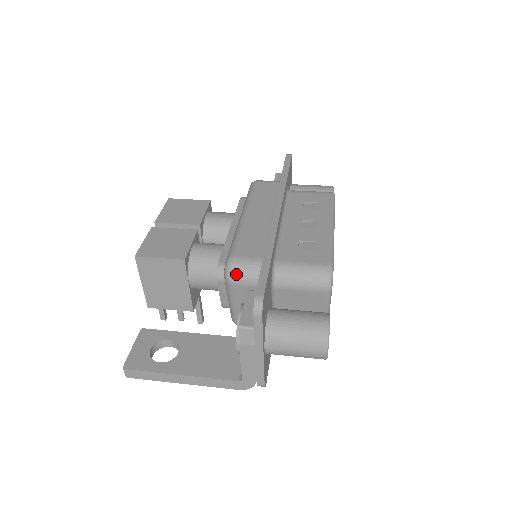
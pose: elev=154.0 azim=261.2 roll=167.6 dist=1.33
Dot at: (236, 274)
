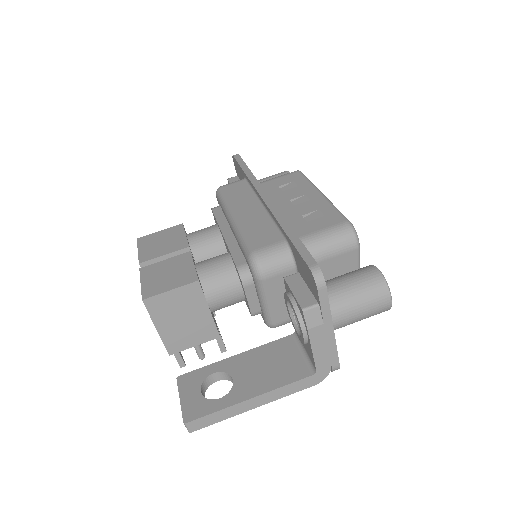
Dot at: (266, 266)
